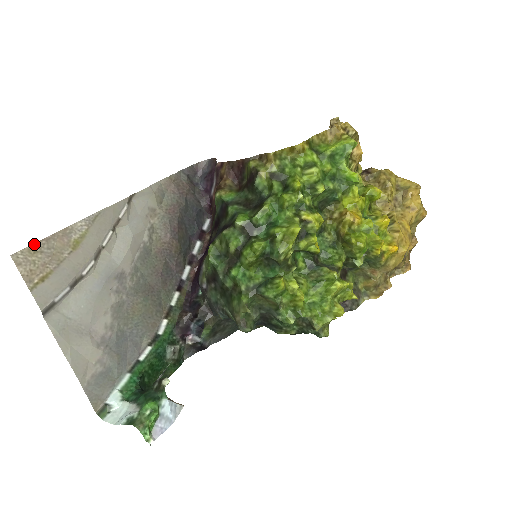
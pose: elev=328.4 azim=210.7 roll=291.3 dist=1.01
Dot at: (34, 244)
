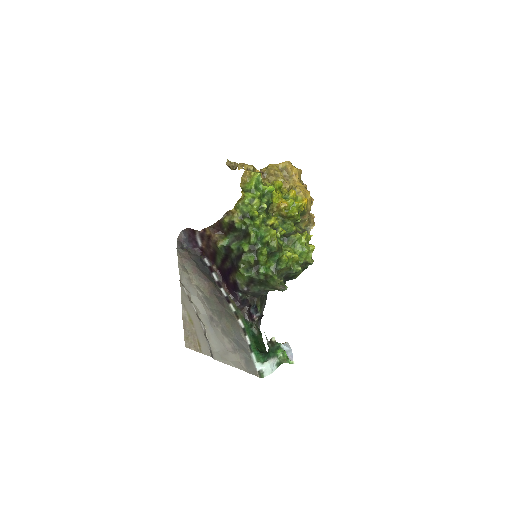
Dot at: (184, 335)
